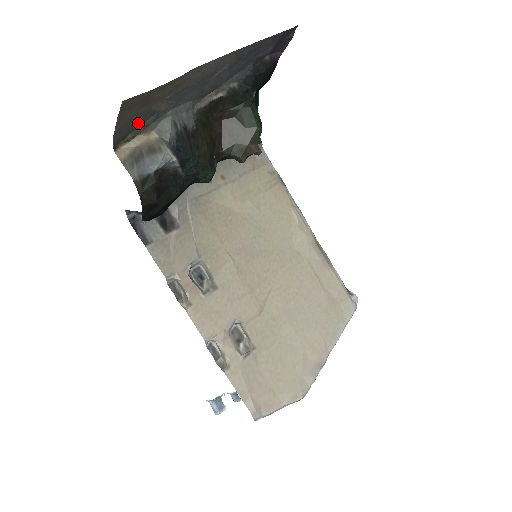
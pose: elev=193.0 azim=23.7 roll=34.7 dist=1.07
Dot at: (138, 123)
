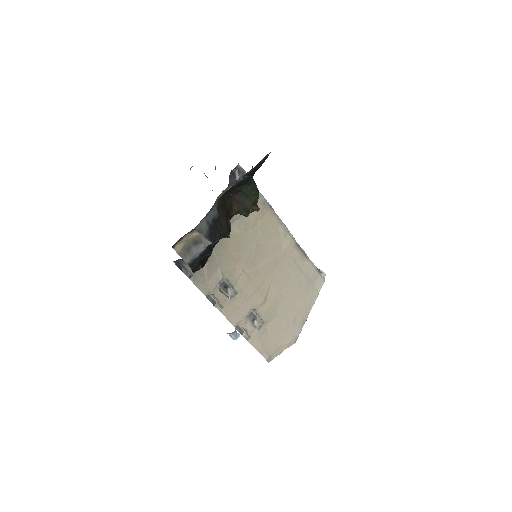
Dot at: occluded
